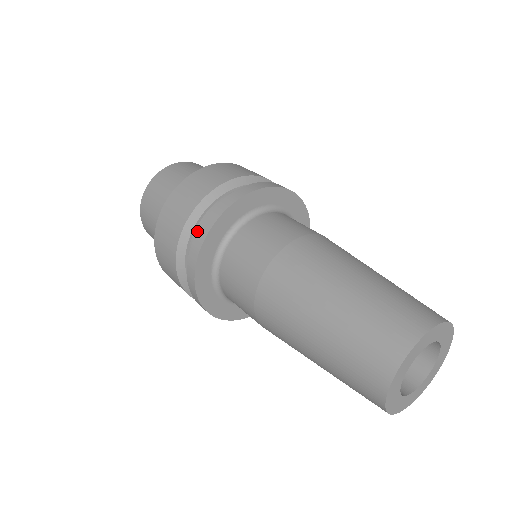
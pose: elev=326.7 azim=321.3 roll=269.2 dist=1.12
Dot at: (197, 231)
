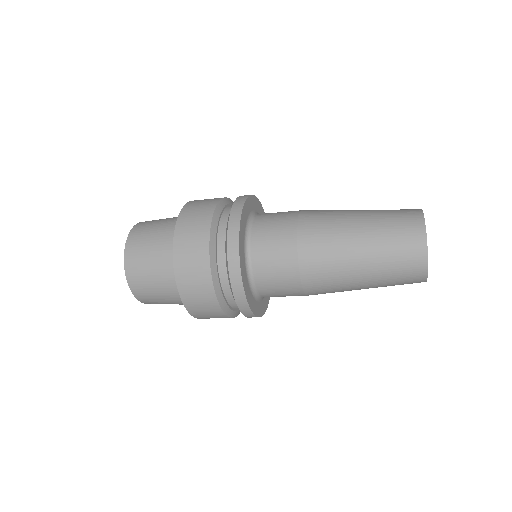
Dot at: (228, 264)
